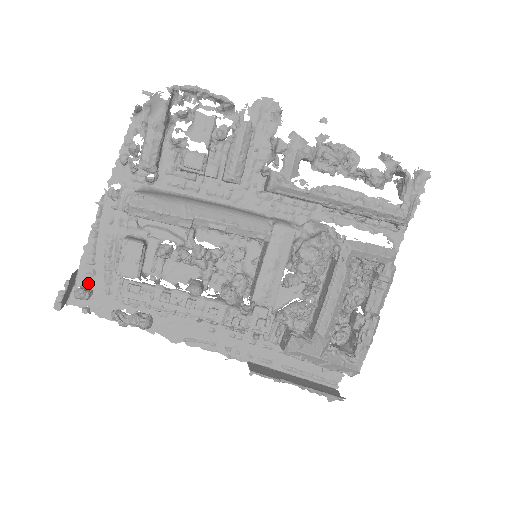
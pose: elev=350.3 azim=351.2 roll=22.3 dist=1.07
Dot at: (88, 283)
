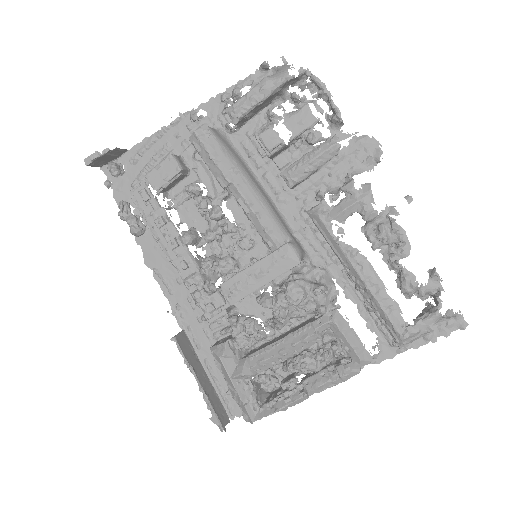
Dot at: (126, 166)
